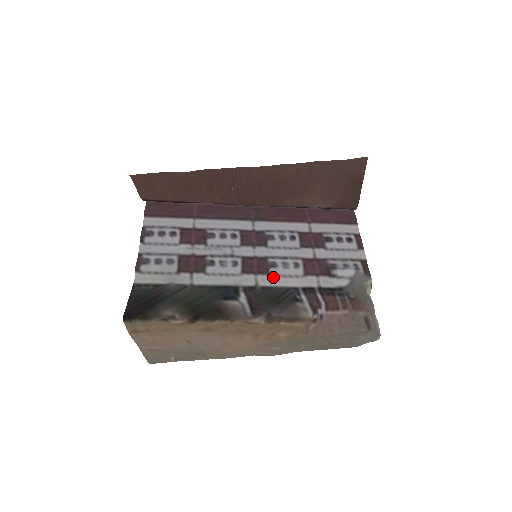
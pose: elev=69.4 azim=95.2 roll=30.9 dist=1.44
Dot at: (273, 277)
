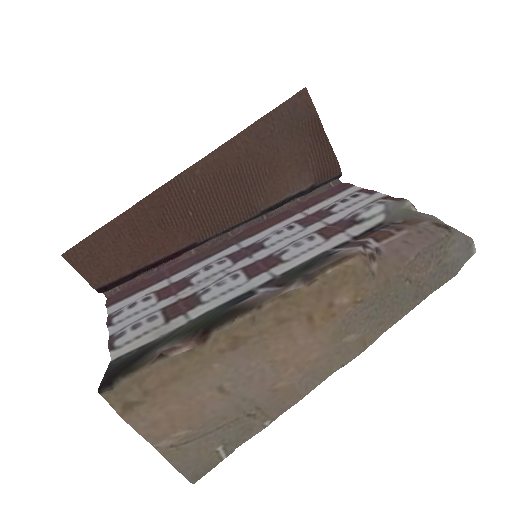
Dot at: (290, 261)
